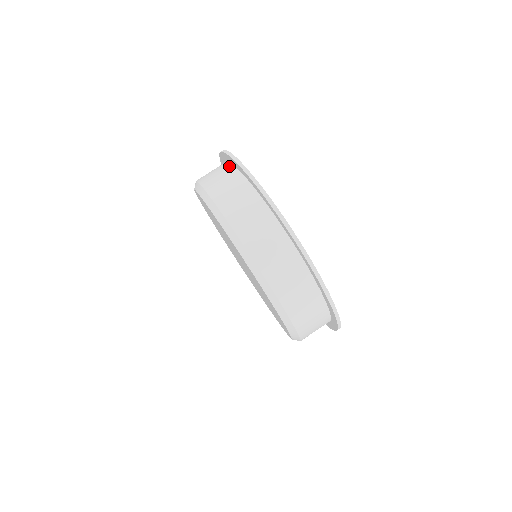
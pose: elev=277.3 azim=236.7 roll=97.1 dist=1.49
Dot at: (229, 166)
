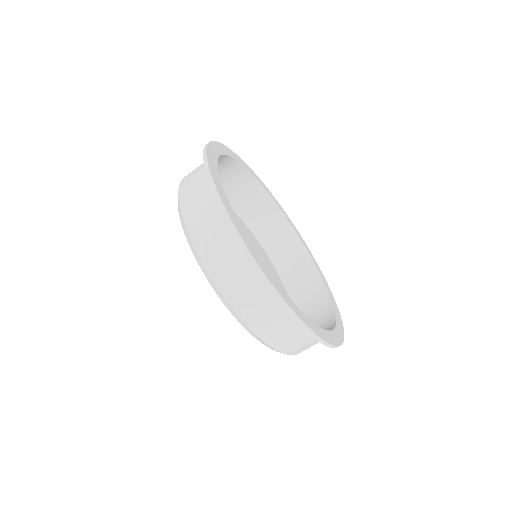
Dot at: occluded
